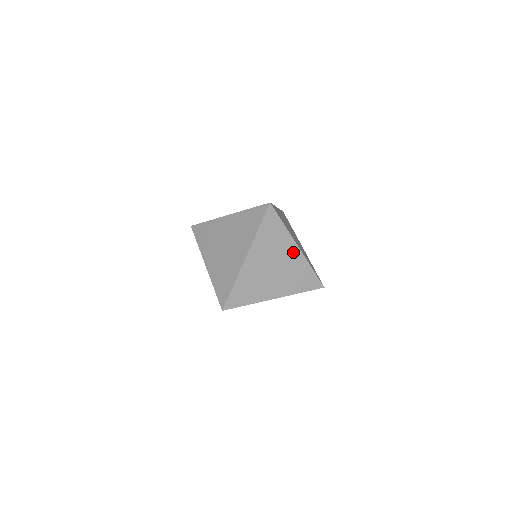
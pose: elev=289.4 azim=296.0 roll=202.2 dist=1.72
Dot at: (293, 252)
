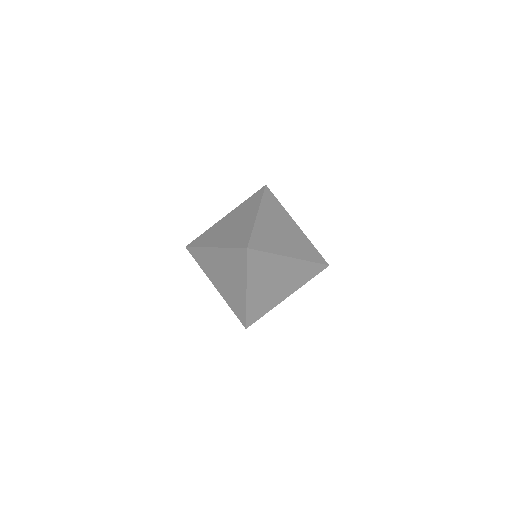
Dot at: (288, 263)
